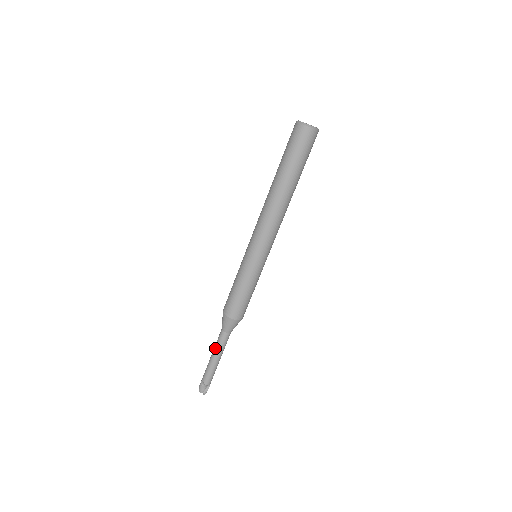
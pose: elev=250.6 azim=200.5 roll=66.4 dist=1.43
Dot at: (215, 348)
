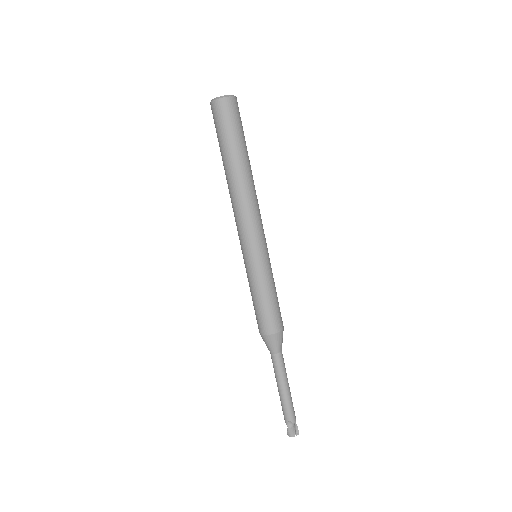
Dot at: (280, 378)
